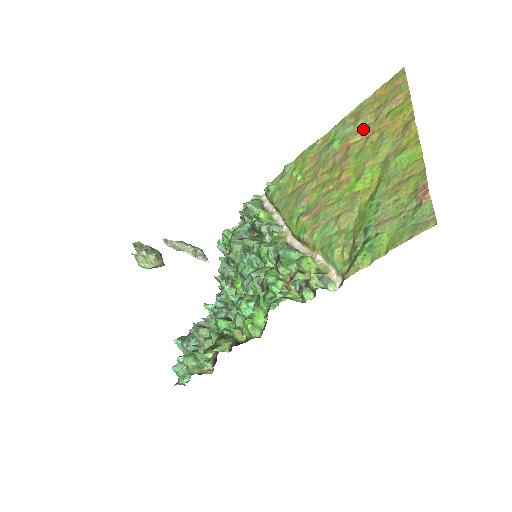
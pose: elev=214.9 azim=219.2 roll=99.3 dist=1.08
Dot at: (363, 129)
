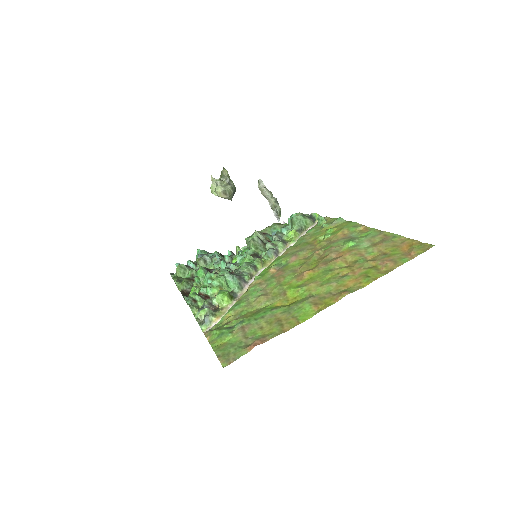
Dot at: (359, 257)
